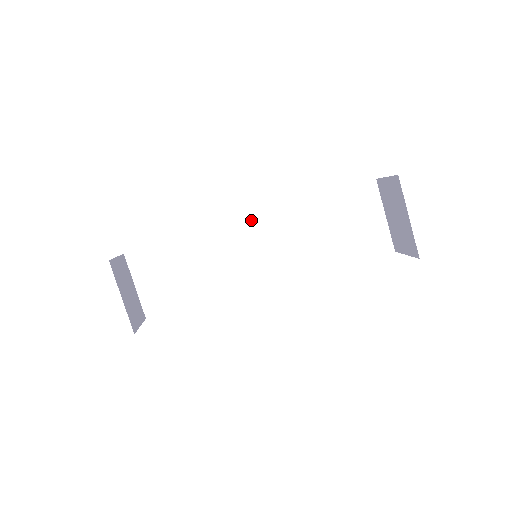
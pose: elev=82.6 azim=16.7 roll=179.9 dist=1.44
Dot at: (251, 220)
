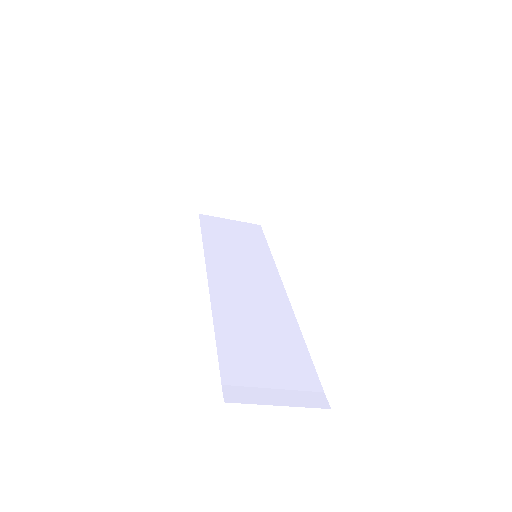
Dot at: occluded
